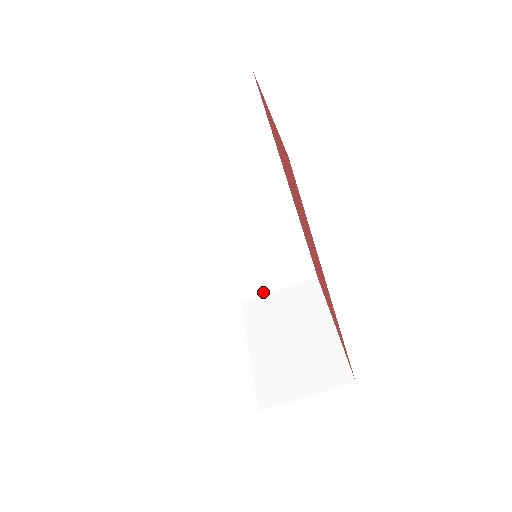
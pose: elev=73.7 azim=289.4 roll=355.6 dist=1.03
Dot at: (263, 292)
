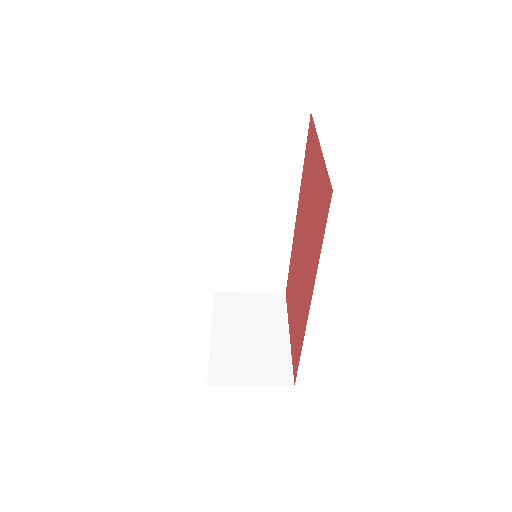
Dot at: (236, 290)
